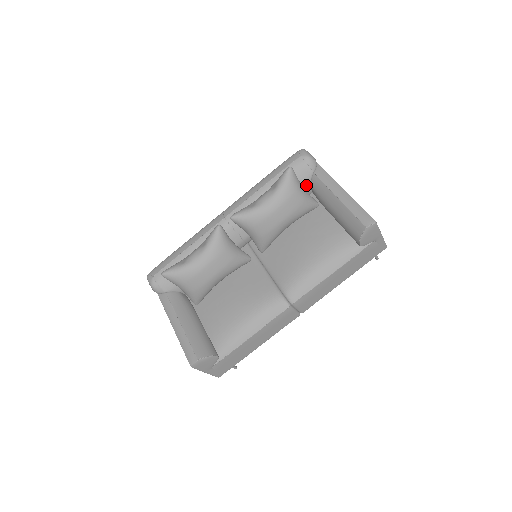
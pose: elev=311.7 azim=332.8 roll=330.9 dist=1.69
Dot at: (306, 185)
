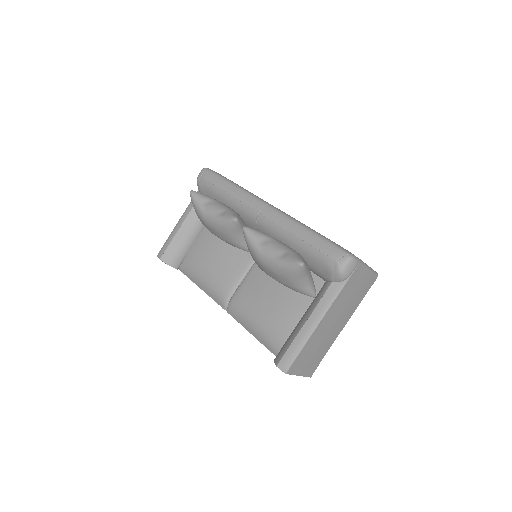
Dot at: (322, 277)
